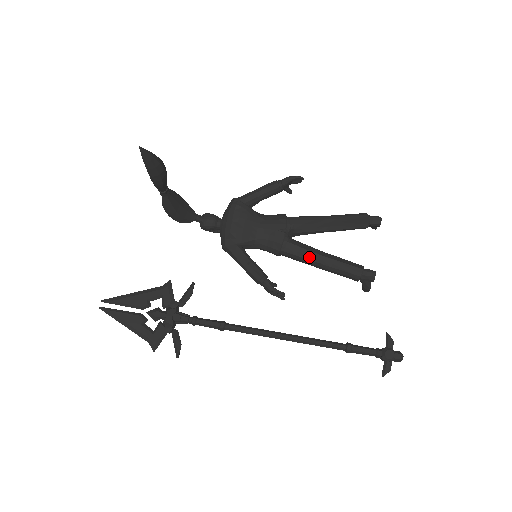
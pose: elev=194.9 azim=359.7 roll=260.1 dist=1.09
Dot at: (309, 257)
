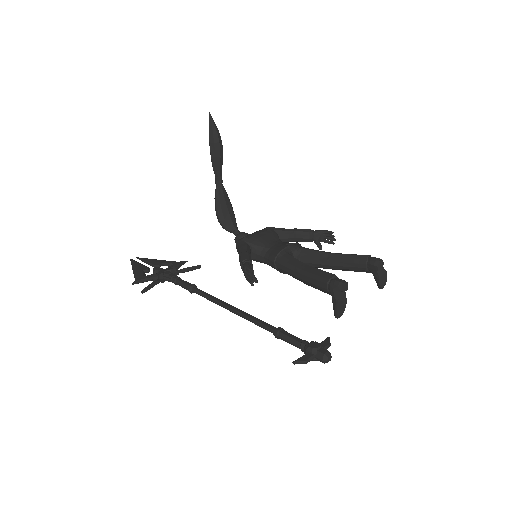
Dot at: (296, 265)
